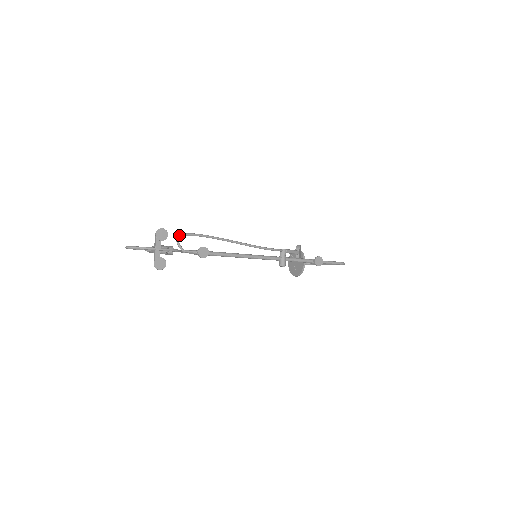
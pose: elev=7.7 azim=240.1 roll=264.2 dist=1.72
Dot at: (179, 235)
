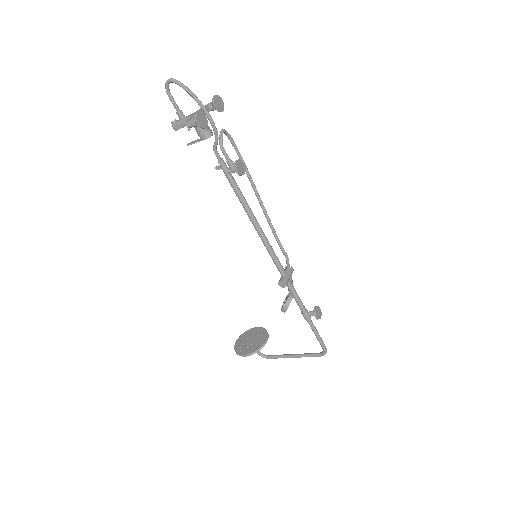
Dot at: occluded
